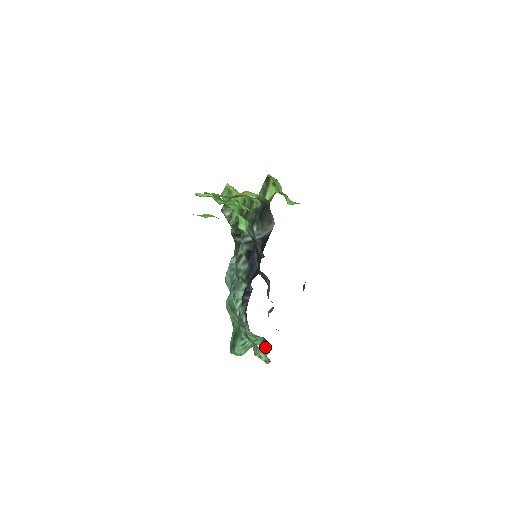
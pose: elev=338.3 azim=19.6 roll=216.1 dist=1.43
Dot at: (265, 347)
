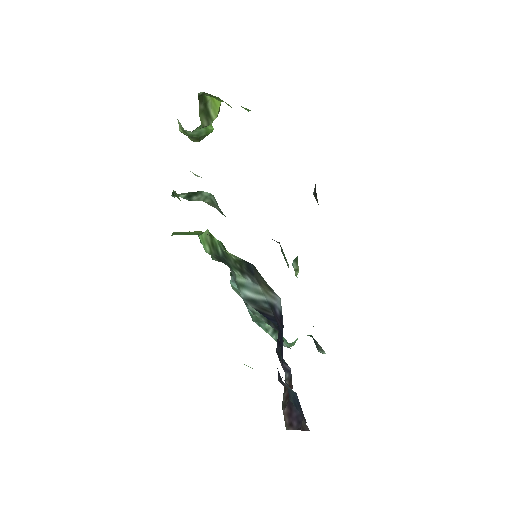
Dot at: (318, 347)
